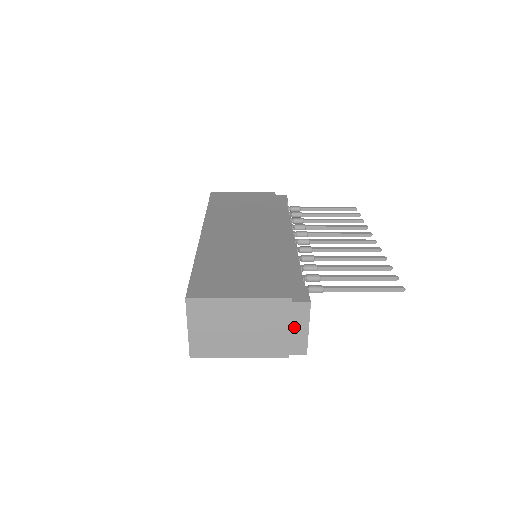
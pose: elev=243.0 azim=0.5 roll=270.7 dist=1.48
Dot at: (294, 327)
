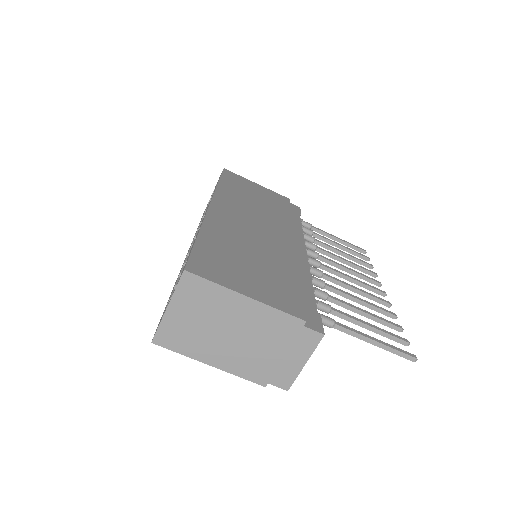
Dot at: (291, 355)
